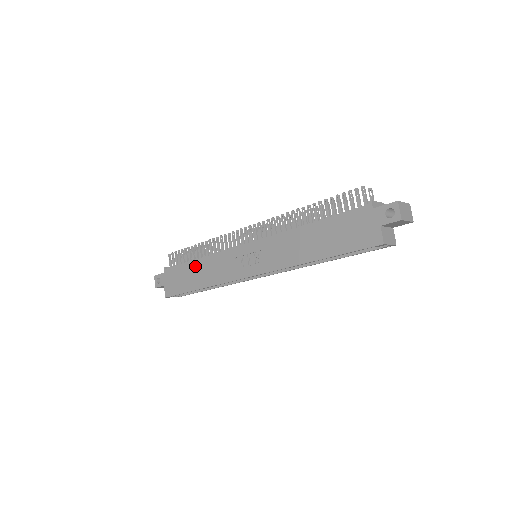
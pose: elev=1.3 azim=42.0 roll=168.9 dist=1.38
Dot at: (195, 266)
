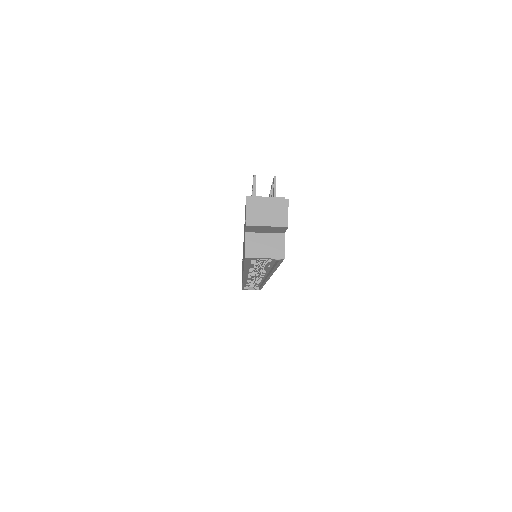
Dot at: occluded
